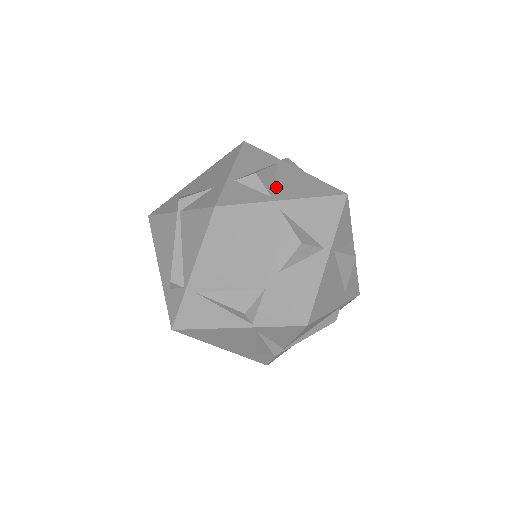
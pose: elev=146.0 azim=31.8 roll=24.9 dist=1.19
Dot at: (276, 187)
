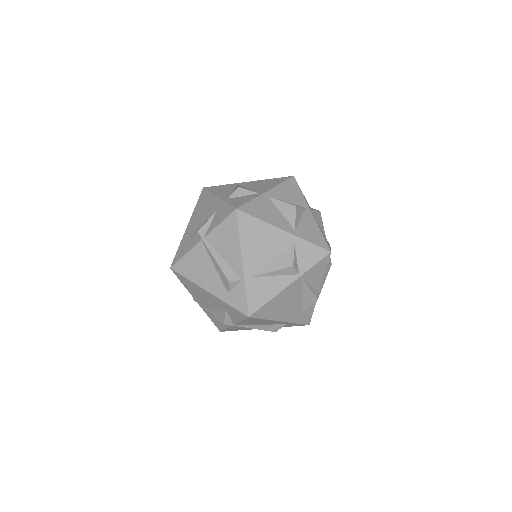
Dot at: (254, 190)
